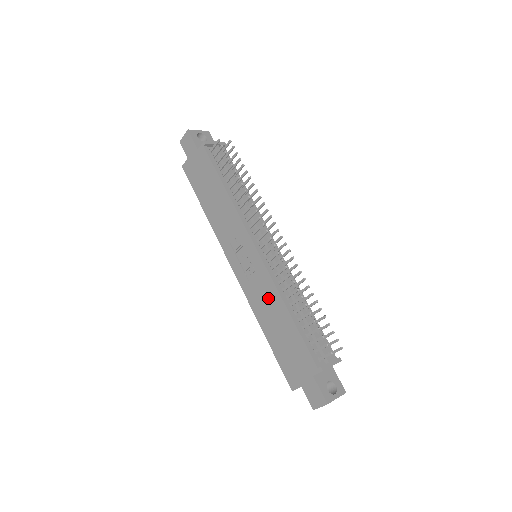
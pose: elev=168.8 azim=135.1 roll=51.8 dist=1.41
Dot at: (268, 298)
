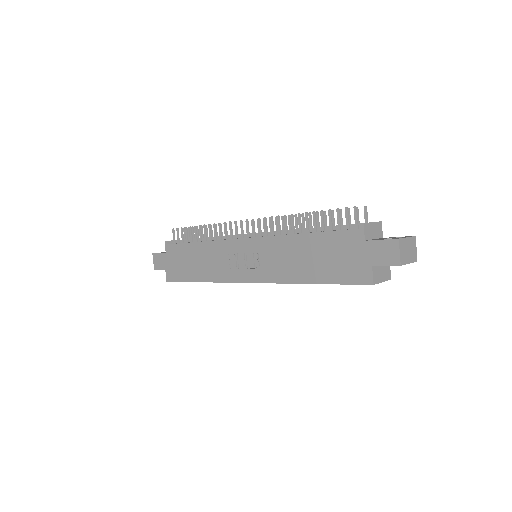
Dot at: (282, 253)
